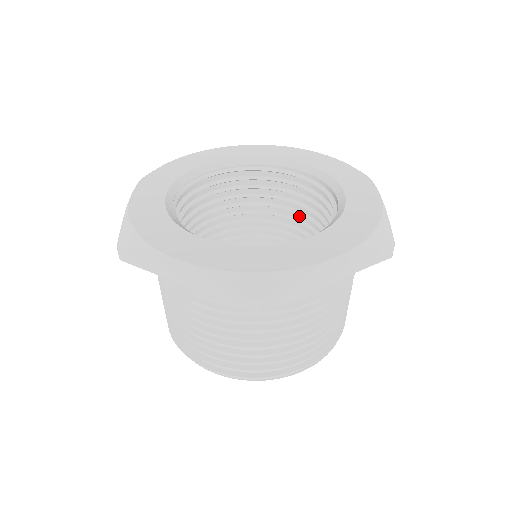
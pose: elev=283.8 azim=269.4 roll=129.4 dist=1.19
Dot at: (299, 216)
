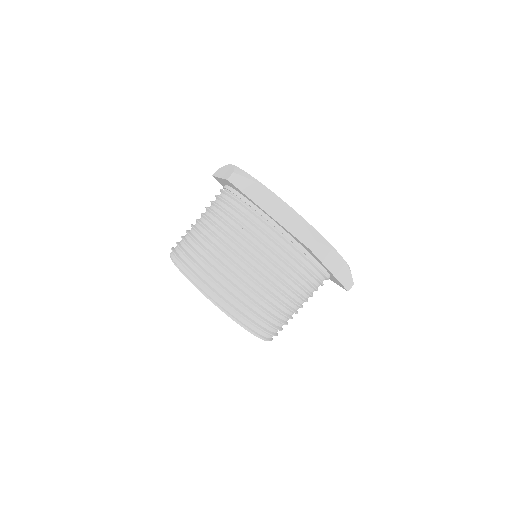
Dot at: occluded
